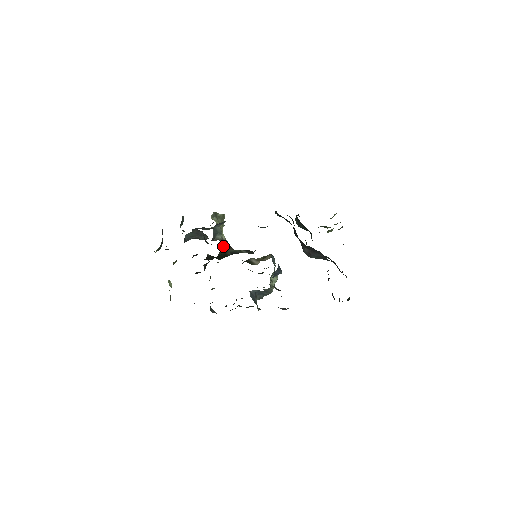
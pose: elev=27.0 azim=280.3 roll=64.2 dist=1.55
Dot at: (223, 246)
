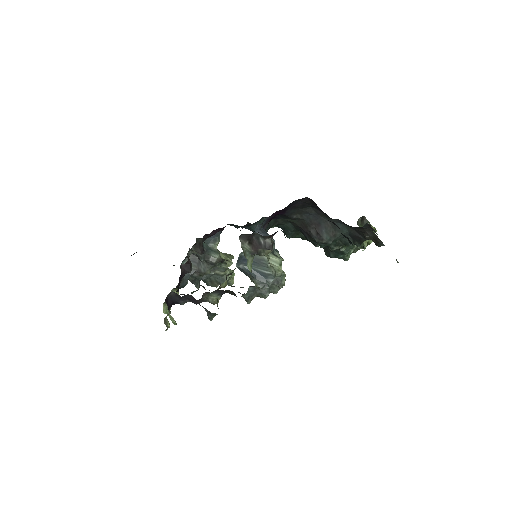
Dot at: occluded
